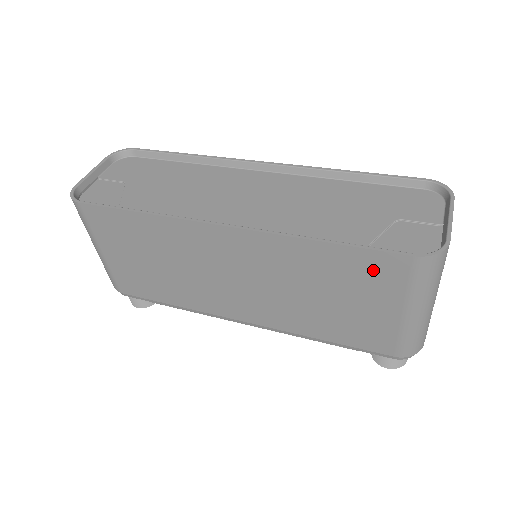
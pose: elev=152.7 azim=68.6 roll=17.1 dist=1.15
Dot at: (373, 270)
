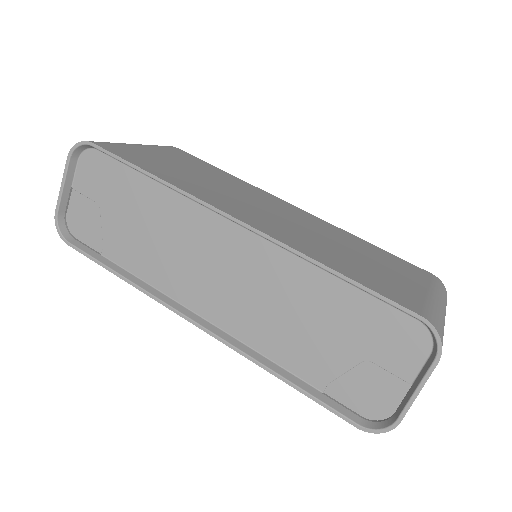
Dot at: occluded
